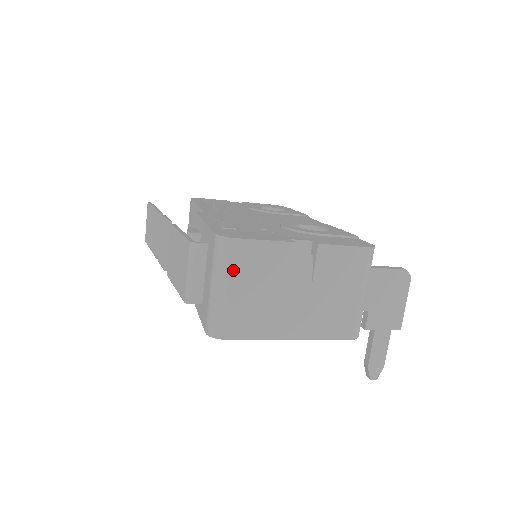
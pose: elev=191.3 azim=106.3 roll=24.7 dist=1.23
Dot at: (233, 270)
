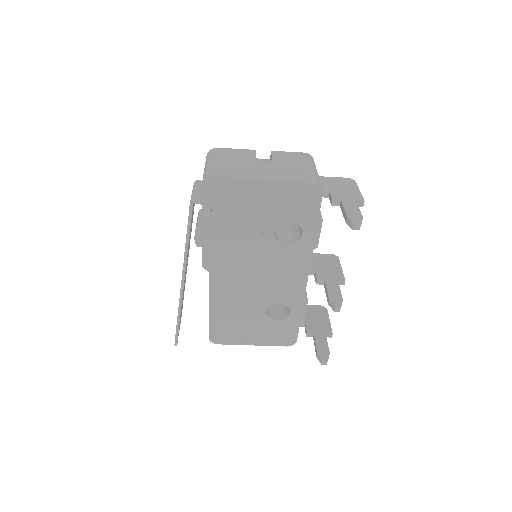
Dot at: (217, 156)
